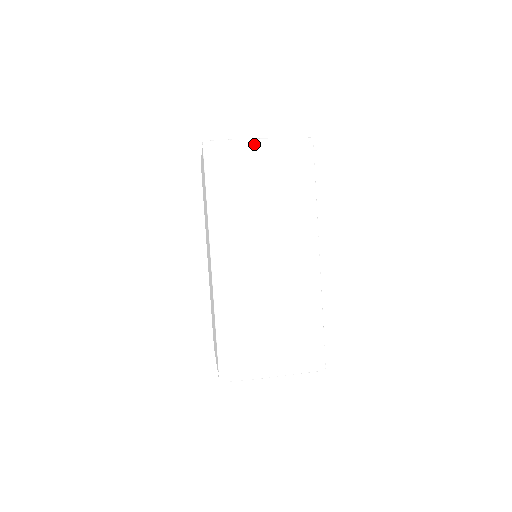
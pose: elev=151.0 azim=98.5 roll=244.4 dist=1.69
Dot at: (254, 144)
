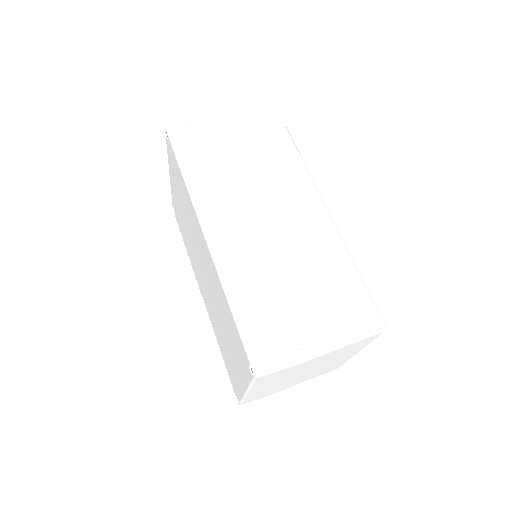
Dot at: (218, 119)
